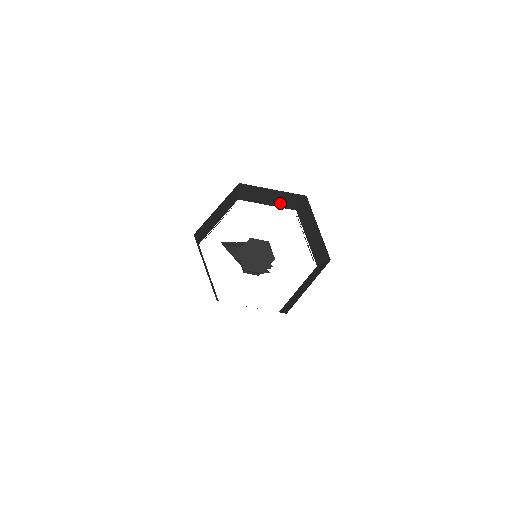
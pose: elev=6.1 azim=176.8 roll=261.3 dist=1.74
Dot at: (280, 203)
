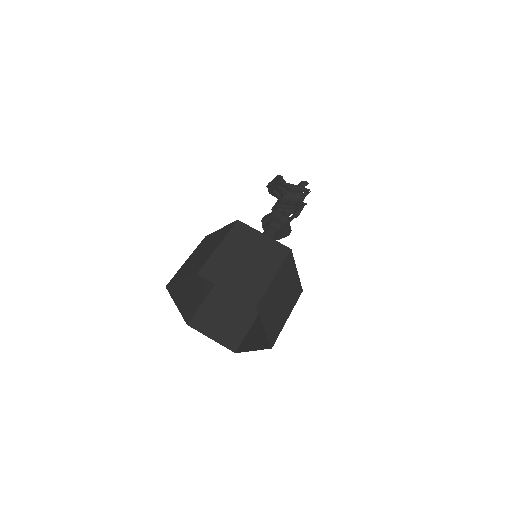
Dot at: (211, 245)
